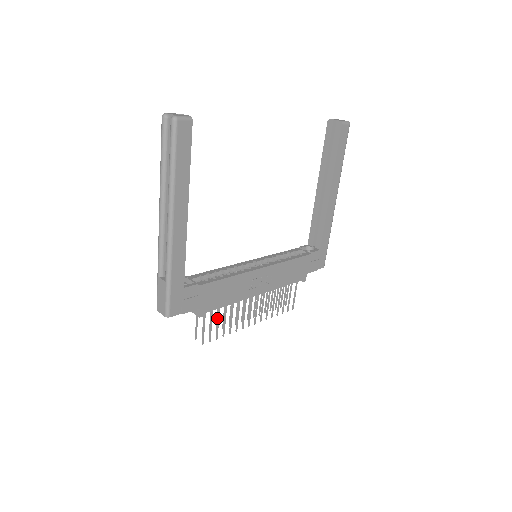
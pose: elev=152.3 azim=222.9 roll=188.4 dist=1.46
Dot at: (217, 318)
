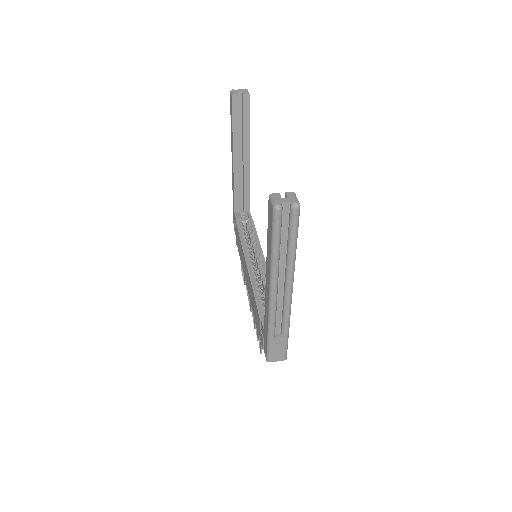
Dot at: occluded
